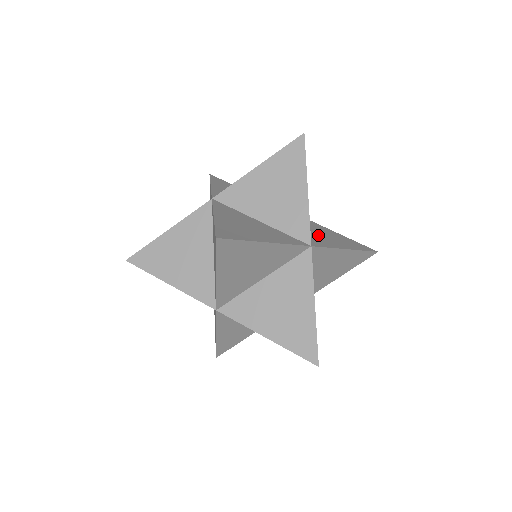
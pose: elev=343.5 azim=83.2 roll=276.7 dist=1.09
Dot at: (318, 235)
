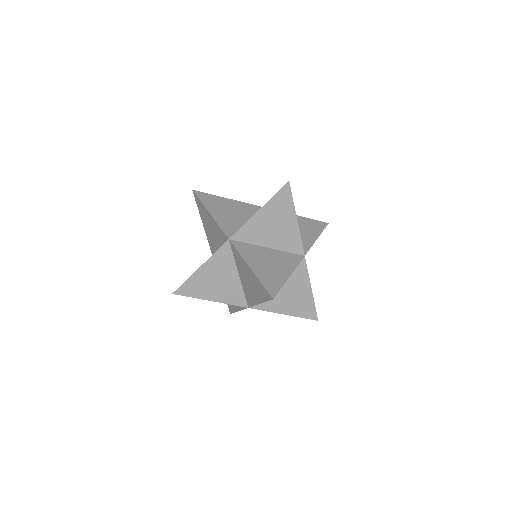
Dot at: occluded
